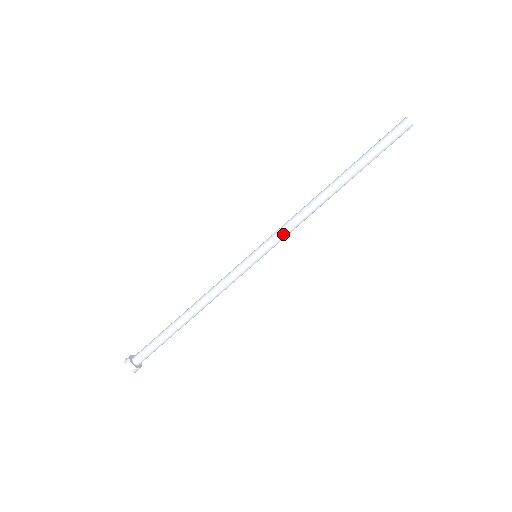
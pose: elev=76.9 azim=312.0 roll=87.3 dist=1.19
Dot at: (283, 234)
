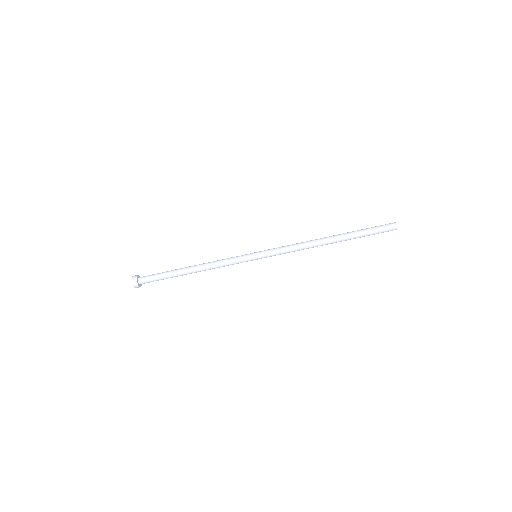
Dot at: (281, 252)
